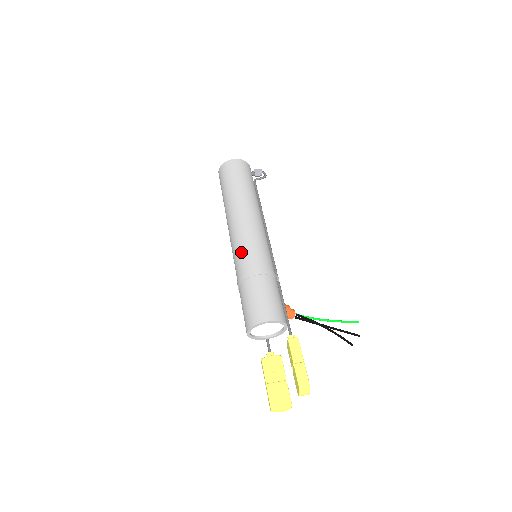
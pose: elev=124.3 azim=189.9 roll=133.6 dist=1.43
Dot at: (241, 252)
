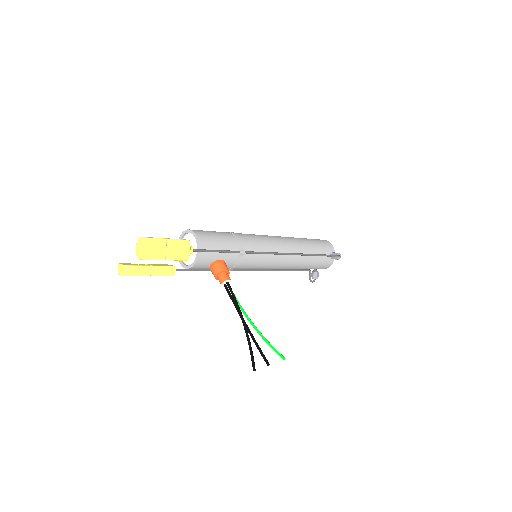
Dot at: occluded
